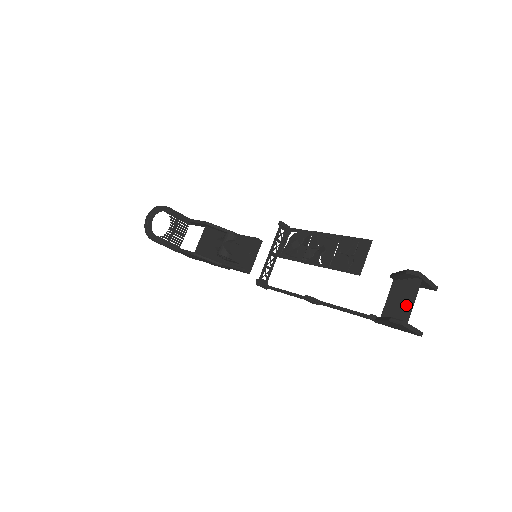
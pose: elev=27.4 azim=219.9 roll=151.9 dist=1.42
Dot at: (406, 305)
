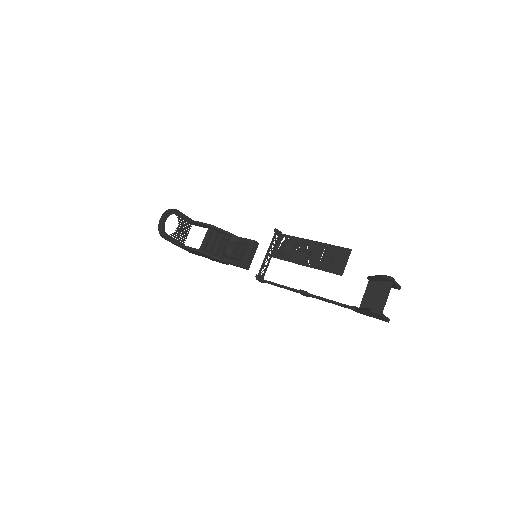
Dot at: (381, 300)
